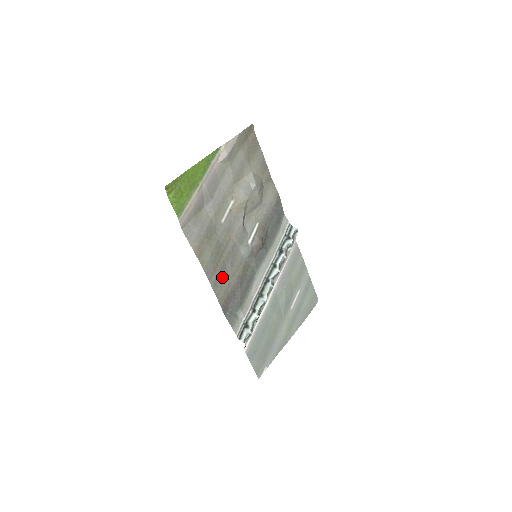
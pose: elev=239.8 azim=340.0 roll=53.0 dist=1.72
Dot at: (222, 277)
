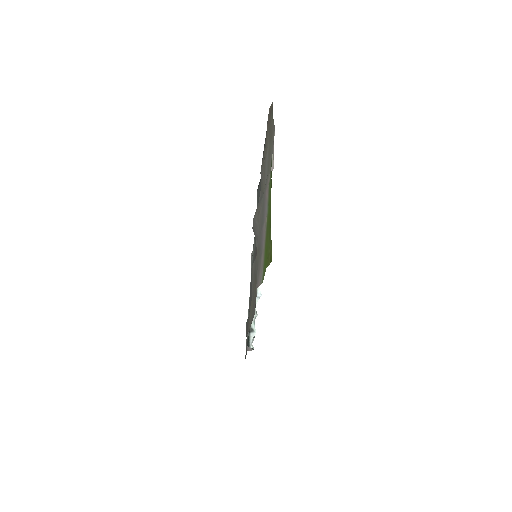
Dot at: (253, 304)
